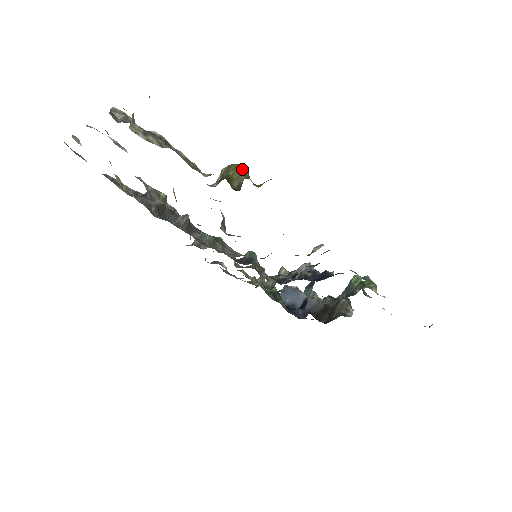
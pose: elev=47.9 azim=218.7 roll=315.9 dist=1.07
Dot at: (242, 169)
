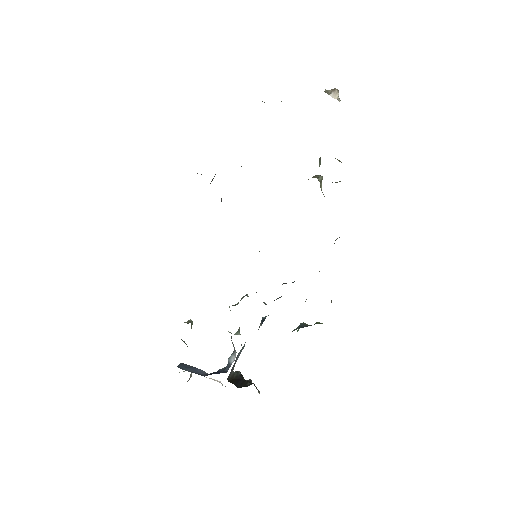
Dot at: (339, 160)
